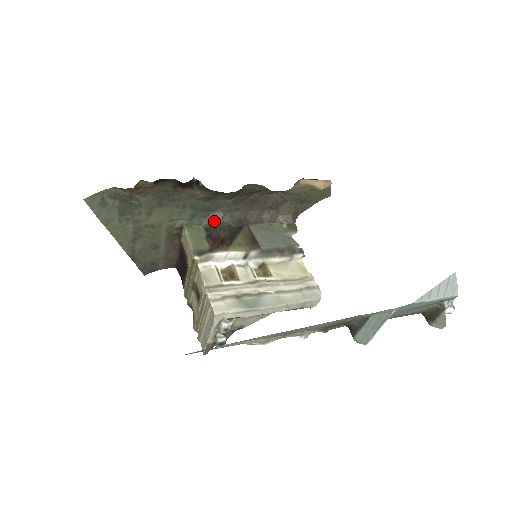
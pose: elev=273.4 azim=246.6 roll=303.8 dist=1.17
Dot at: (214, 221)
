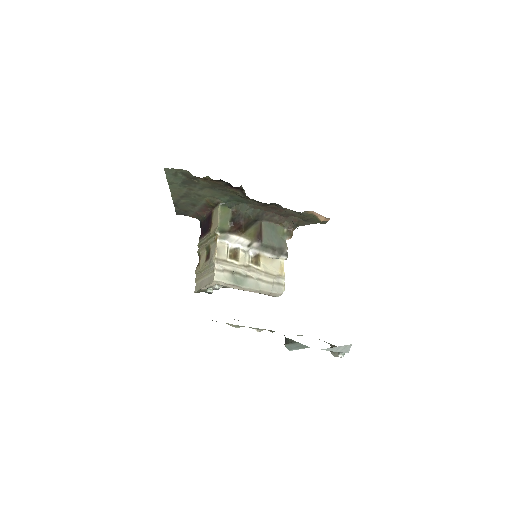
Dot at: (241, 209)
